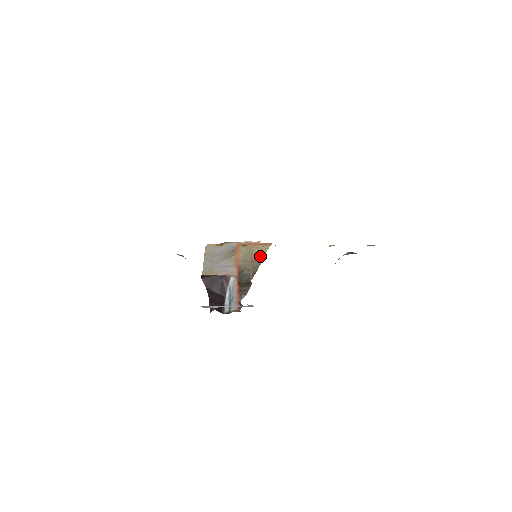
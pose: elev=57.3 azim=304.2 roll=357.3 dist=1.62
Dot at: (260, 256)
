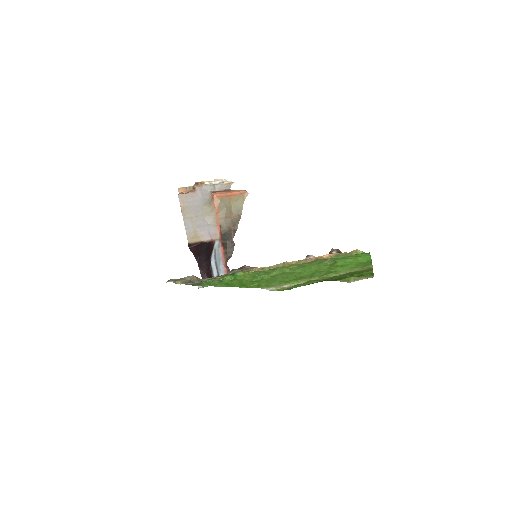
Dot at: (238, 210)
